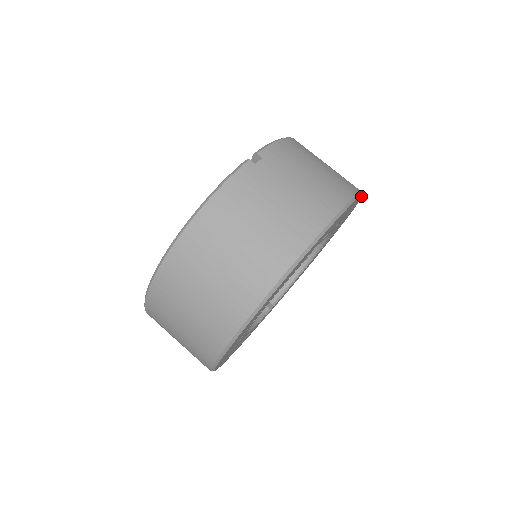
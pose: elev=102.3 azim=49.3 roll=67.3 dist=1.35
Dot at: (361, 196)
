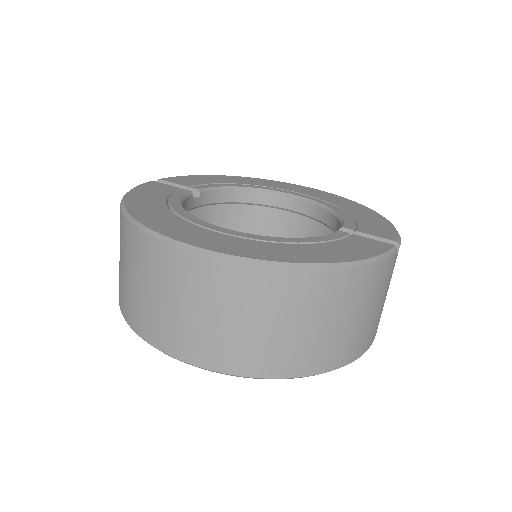
Dot at: occluded
